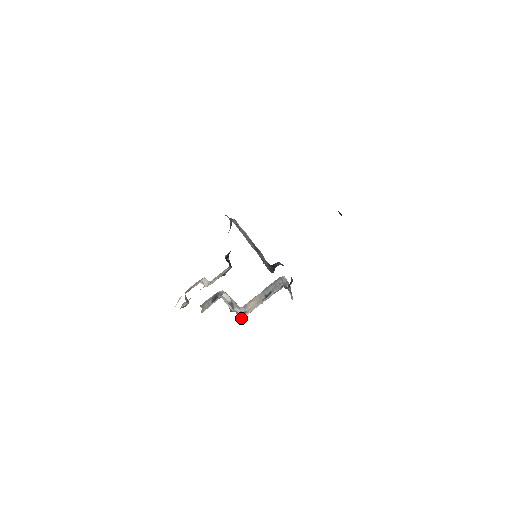
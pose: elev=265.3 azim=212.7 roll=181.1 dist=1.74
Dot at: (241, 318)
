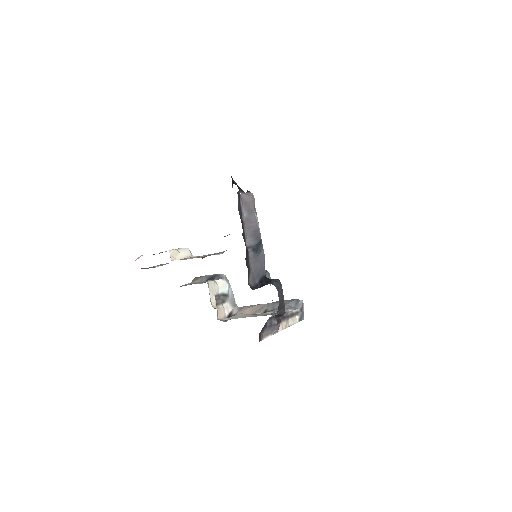
Dot at: occluded
